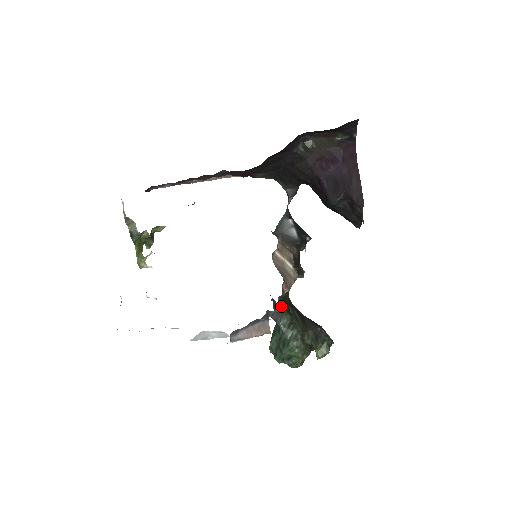
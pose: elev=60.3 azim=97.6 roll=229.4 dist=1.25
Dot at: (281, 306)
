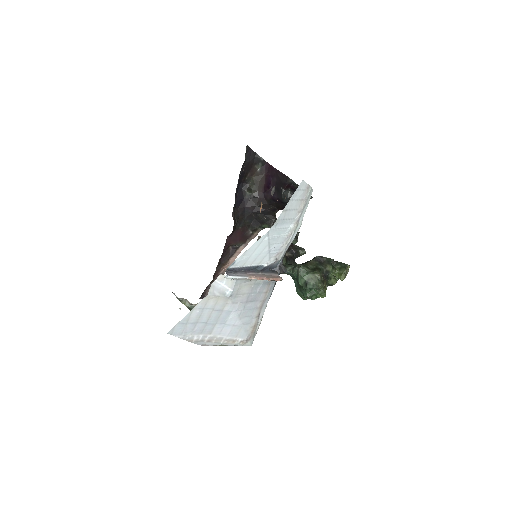
Dot at: (285, 265)
